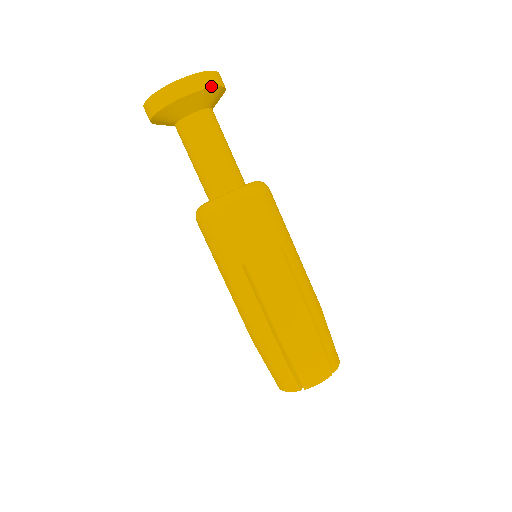
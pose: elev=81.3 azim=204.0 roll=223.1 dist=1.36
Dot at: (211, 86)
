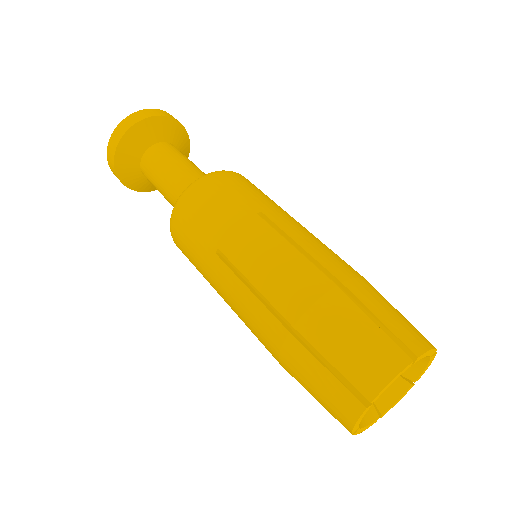
Dot at: (185, 129)
